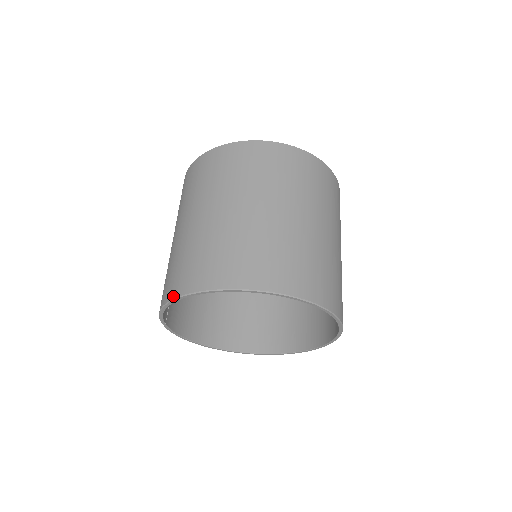
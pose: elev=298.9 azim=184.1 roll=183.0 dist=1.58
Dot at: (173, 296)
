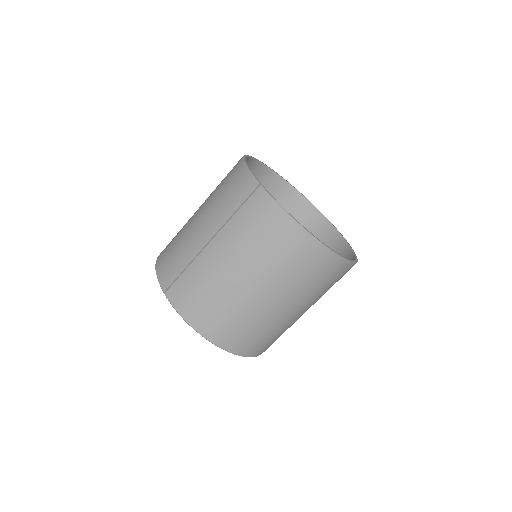
Dot at: (207, 337)
